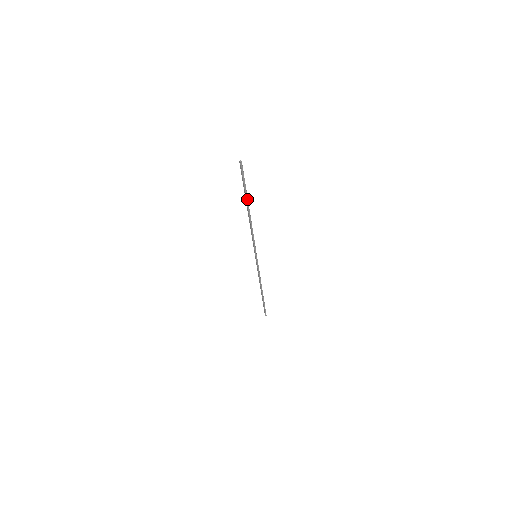
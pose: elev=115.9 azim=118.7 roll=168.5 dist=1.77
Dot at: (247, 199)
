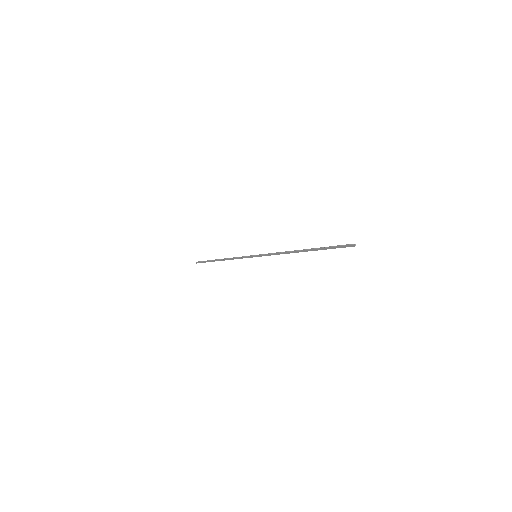
Dot at: (315, 249)
